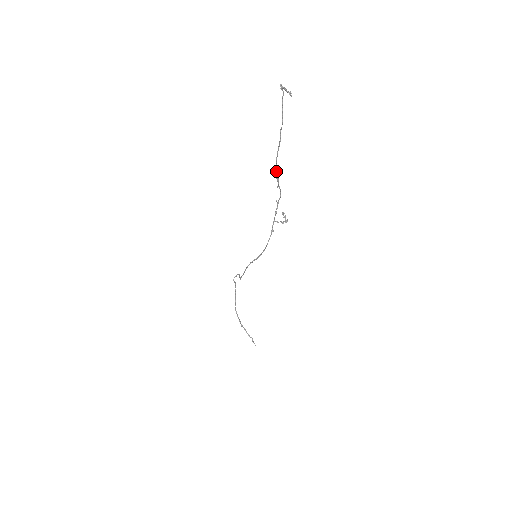
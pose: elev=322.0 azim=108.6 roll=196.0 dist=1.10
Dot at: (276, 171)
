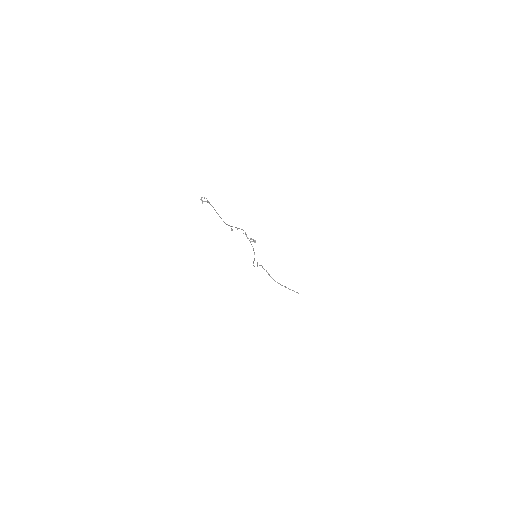
Dot at: occluded
